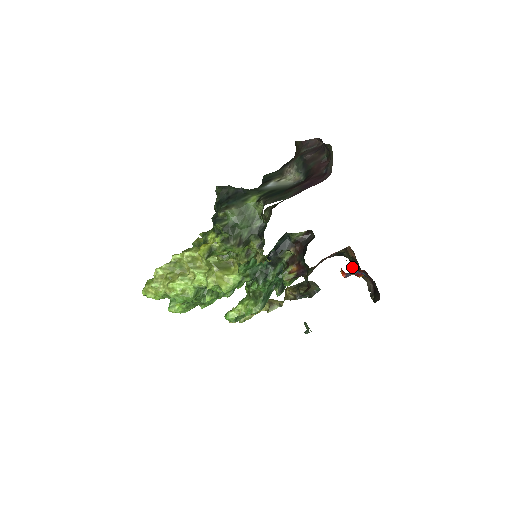
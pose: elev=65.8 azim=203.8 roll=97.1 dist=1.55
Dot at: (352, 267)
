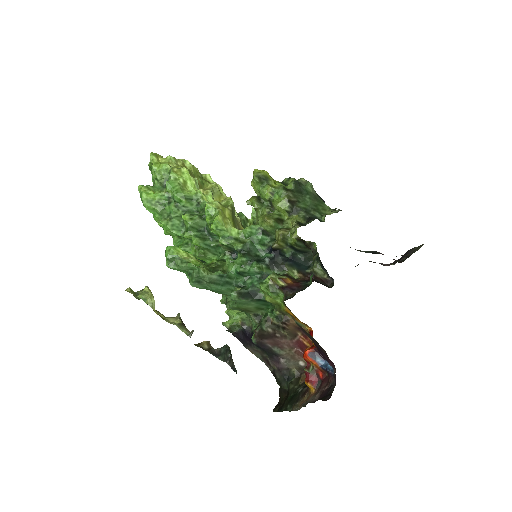
Dot at: (274, 410)
